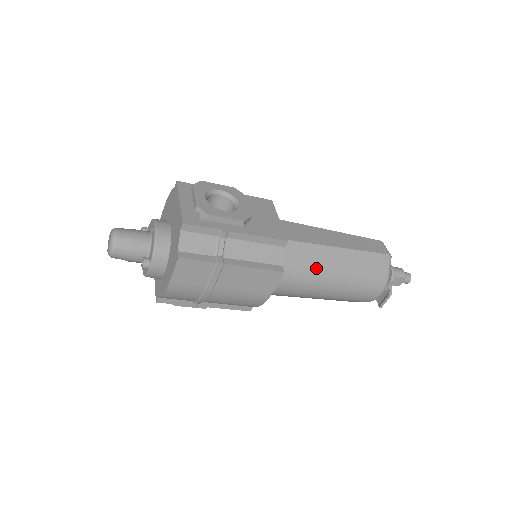
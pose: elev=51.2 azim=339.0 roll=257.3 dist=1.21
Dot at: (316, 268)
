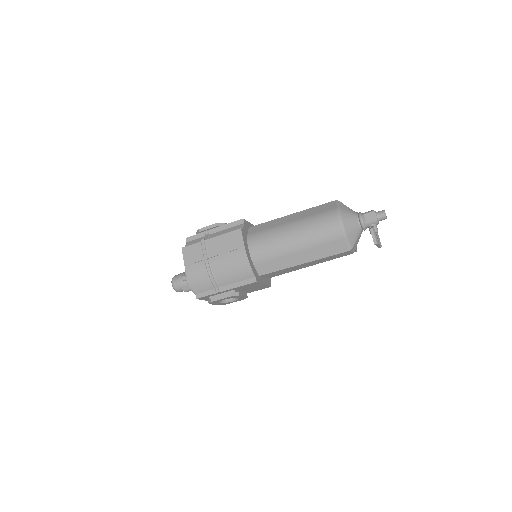
Dot at: (276, 228)
